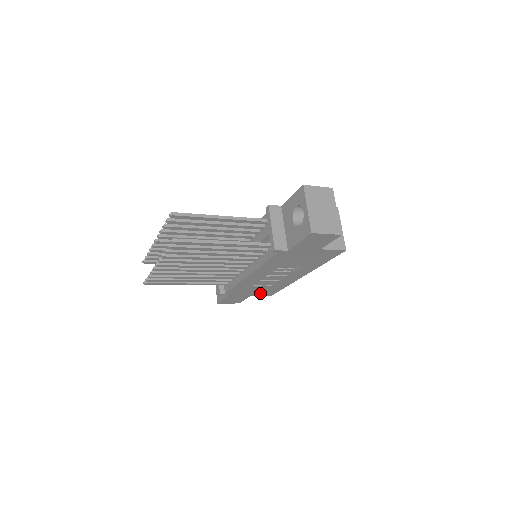
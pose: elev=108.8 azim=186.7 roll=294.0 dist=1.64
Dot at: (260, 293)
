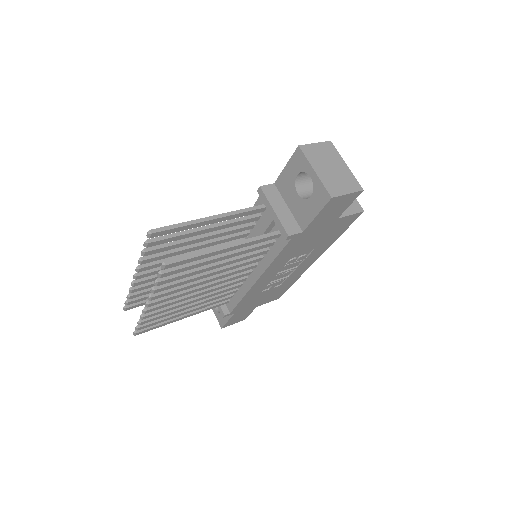
Dot at: (267, 299)
